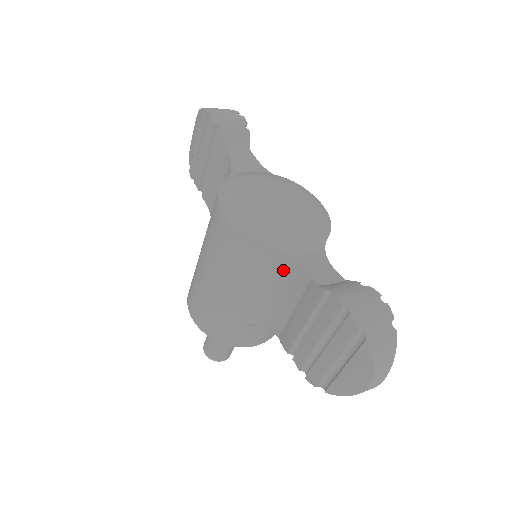
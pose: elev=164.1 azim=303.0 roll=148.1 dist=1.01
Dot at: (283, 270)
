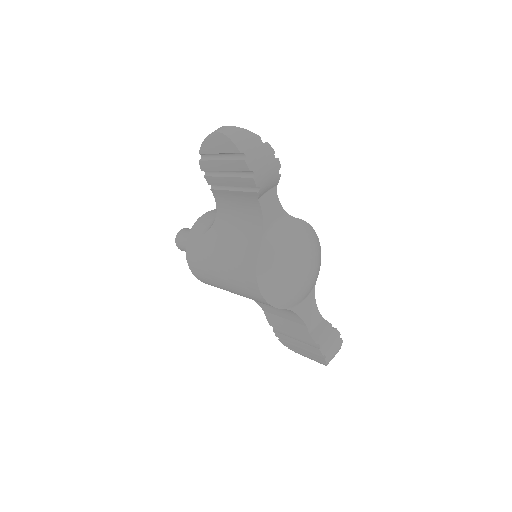
Dot at: (288, 311)
